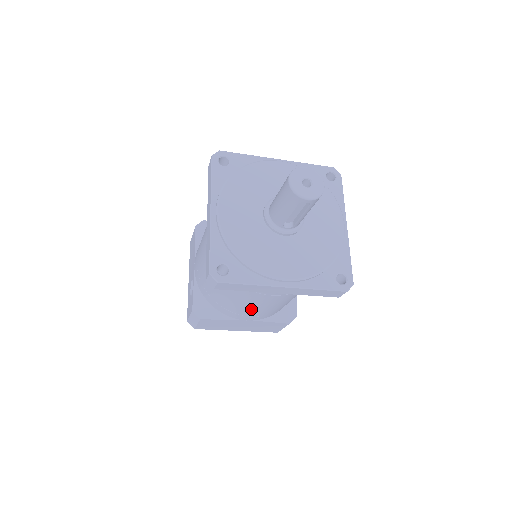
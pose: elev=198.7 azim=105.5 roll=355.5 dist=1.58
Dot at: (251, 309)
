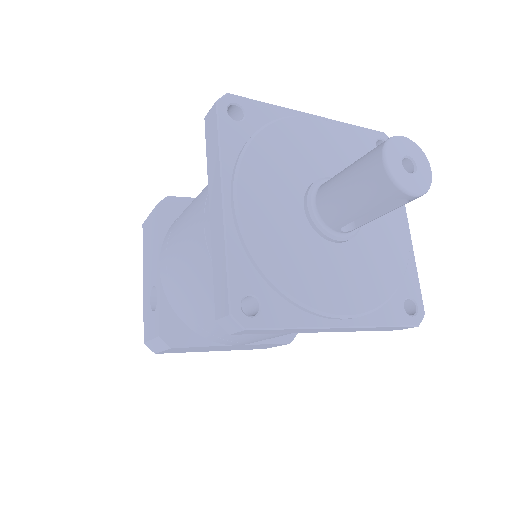
Dot at: (255, 338)
